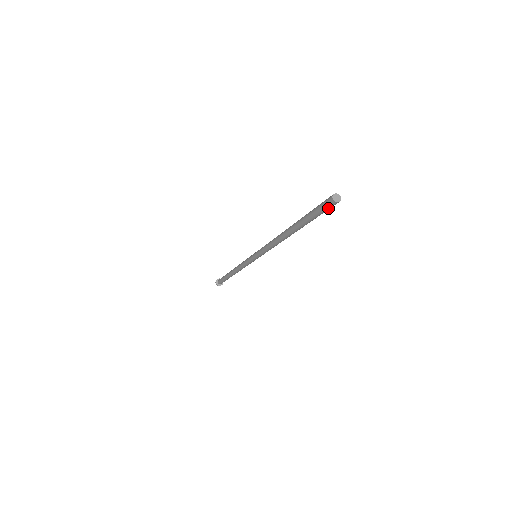
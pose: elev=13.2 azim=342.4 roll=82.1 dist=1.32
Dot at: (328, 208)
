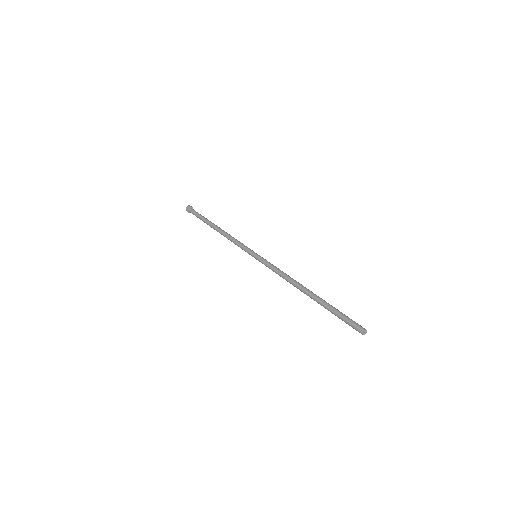
Dot at: occluded
